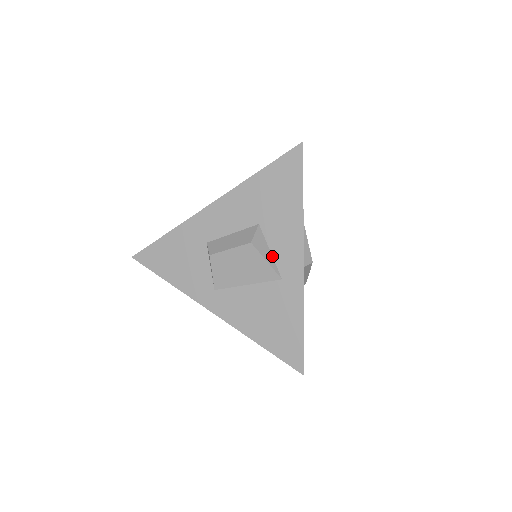
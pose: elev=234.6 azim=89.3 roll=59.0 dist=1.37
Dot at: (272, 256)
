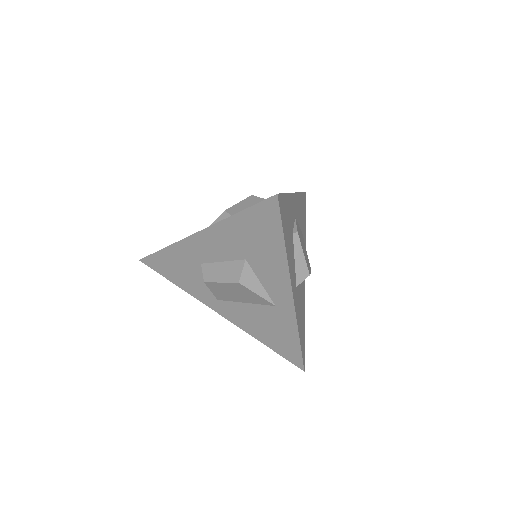
Dot at: (263, 287)
